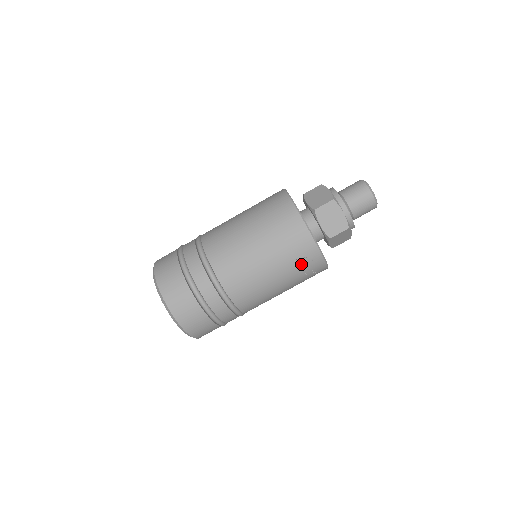
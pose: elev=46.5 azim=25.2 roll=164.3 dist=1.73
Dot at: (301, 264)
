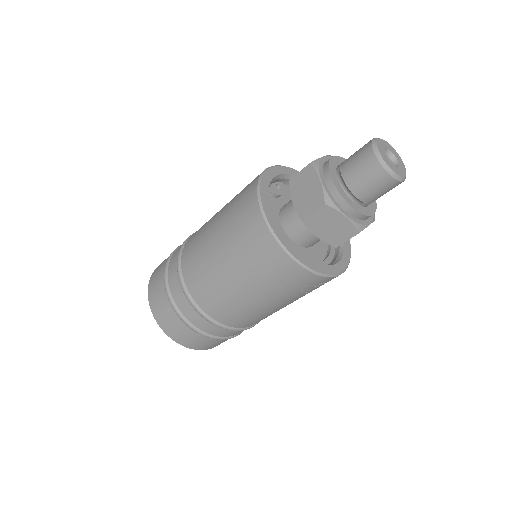
Dot at: (302, 289)
